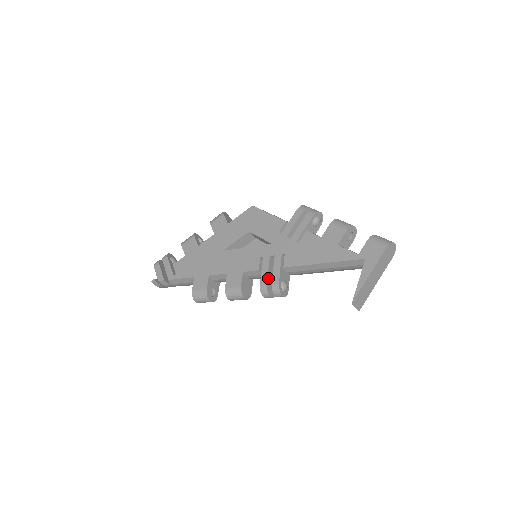
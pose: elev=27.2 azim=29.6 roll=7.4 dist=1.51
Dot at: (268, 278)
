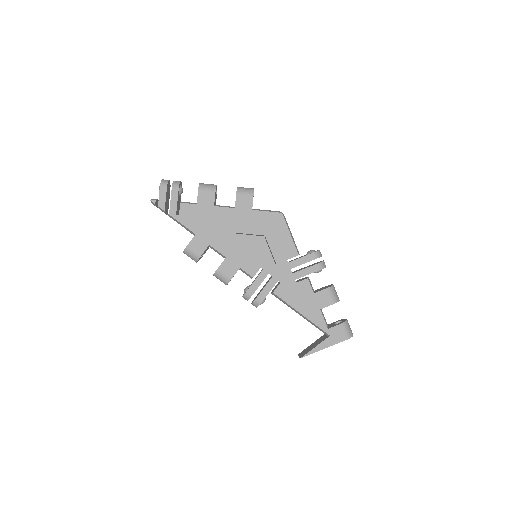
Dot at: occluded
